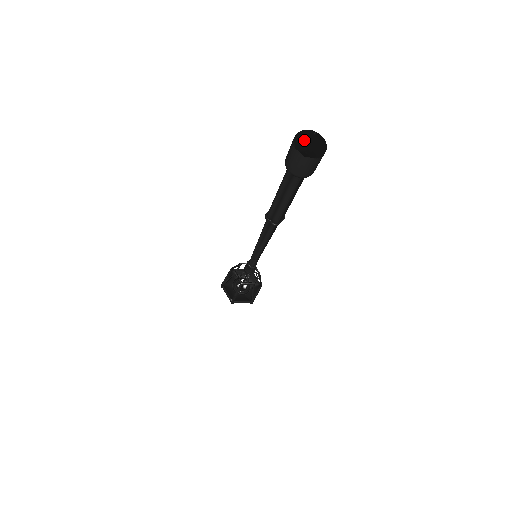
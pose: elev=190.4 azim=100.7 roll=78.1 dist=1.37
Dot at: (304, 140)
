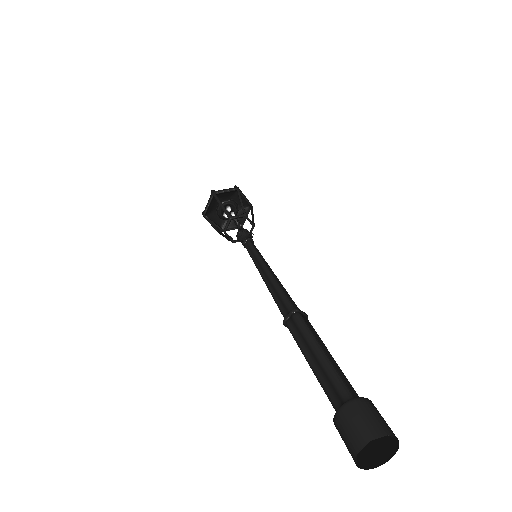
Dot at: (367, 420)
